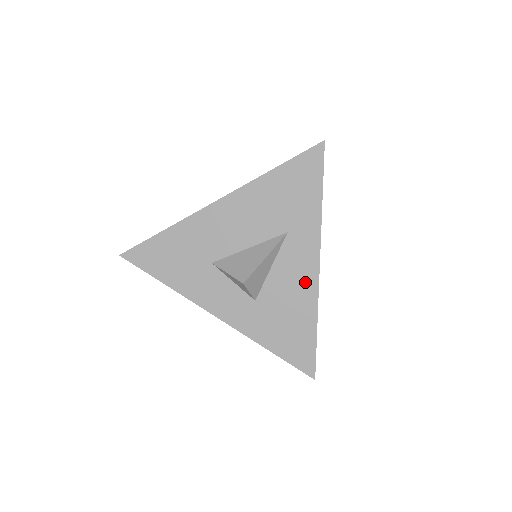
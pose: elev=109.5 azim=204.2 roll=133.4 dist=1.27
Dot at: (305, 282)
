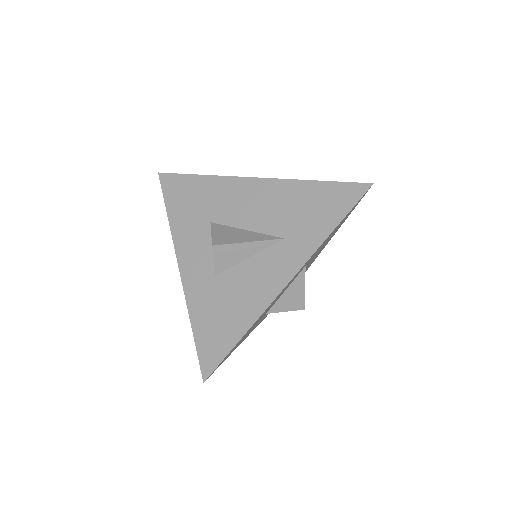
Dot at: (264, 290)
